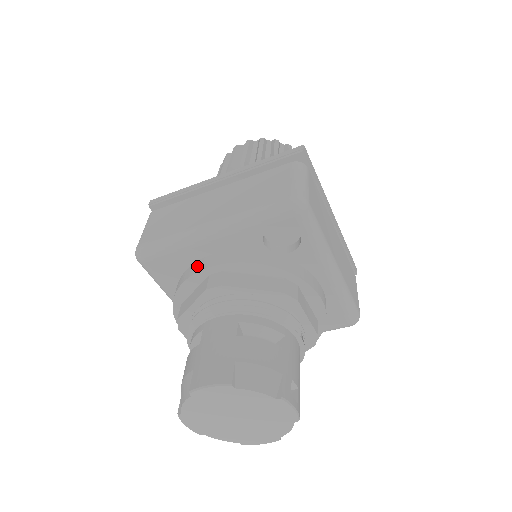
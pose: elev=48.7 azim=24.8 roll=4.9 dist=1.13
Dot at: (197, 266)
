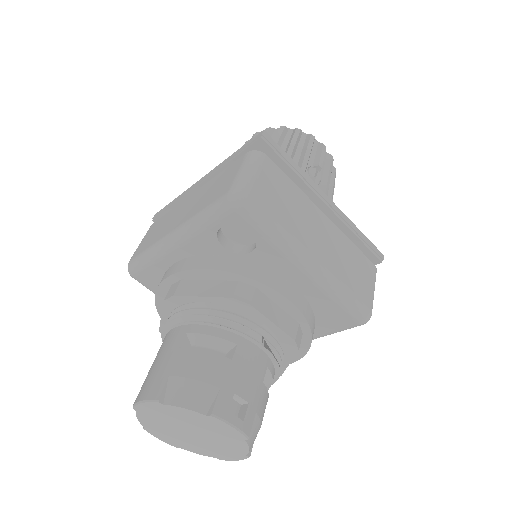
Dot at: (163, 277)
